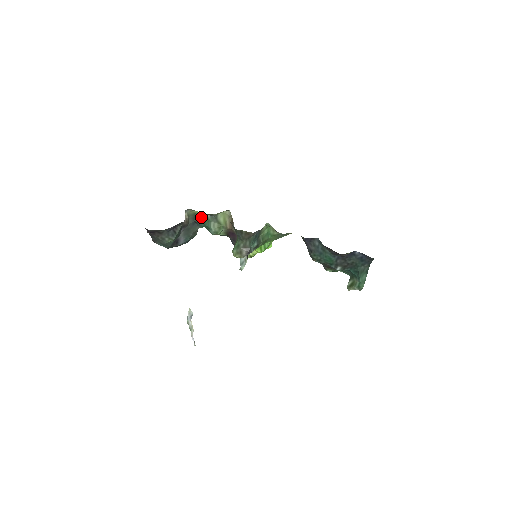
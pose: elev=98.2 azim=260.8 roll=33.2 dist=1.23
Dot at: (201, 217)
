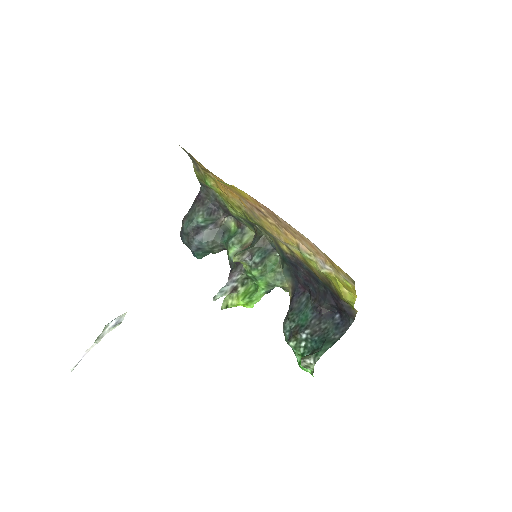
Dot at: (232, 232)
